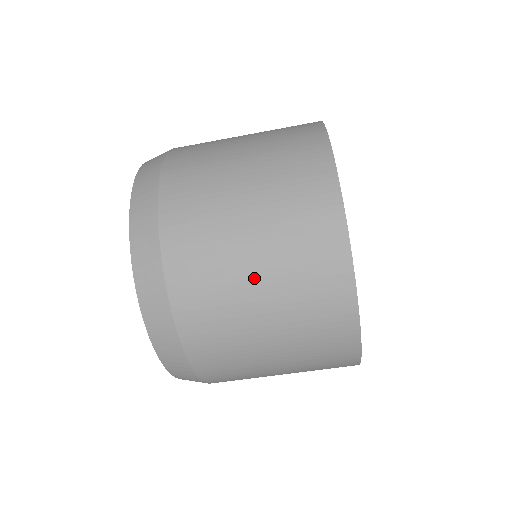
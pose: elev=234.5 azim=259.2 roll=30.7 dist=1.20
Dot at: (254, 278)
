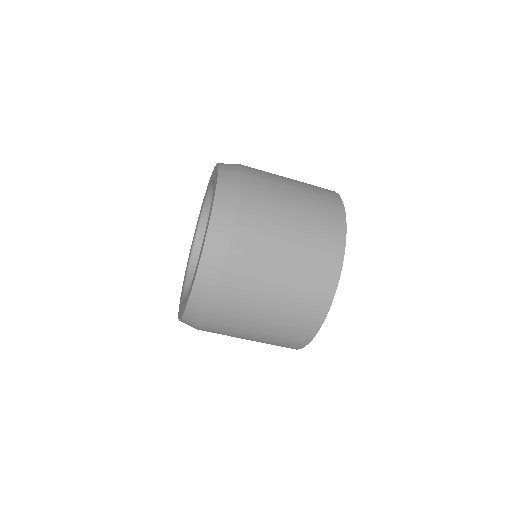
Dot at: (285, 255)
